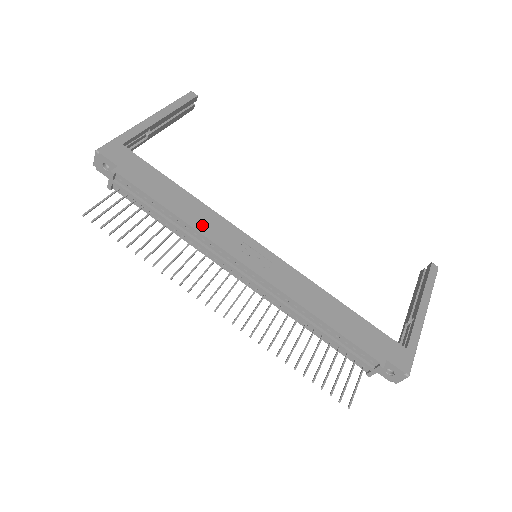
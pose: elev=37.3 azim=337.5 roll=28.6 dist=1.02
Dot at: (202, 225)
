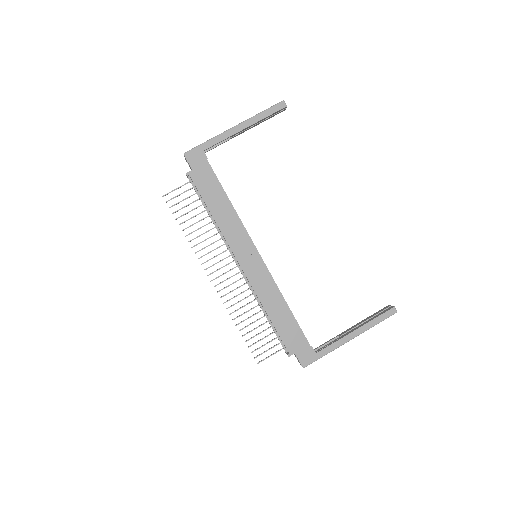
Dot at: (226, 228)
